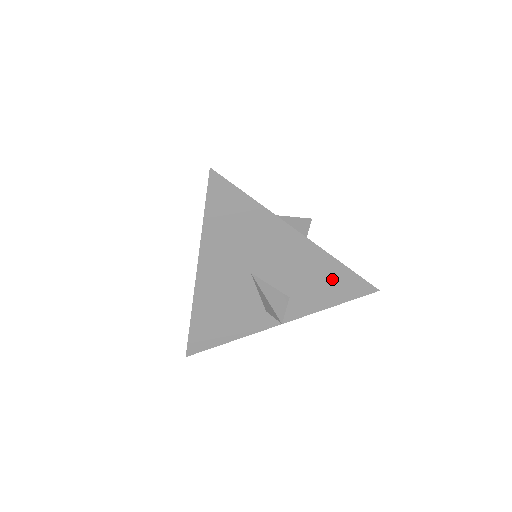
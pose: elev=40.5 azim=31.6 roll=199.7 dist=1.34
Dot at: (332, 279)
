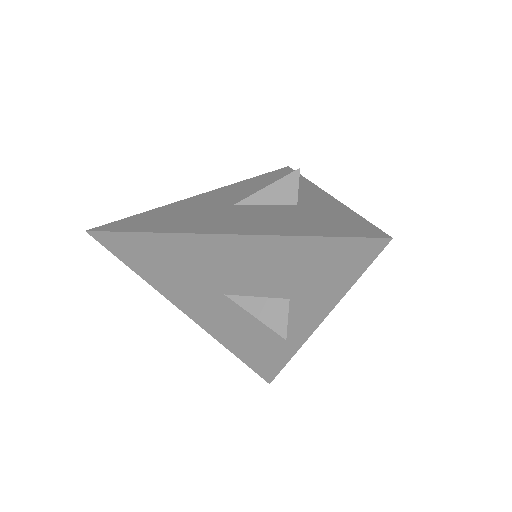
Dot at: (310, 258)
